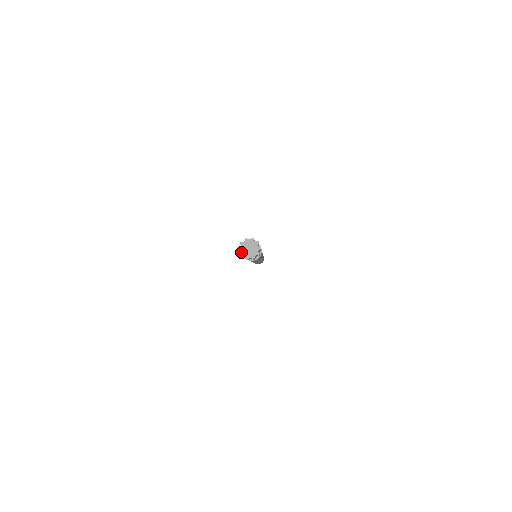
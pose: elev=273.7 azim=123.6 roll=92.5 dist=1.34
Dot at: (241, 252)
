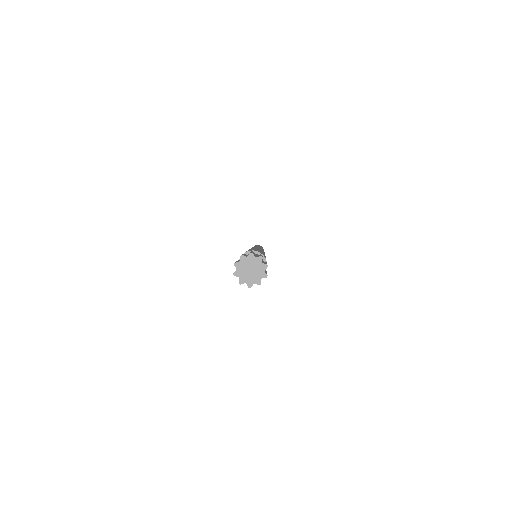
Dot at: (236, 270)
